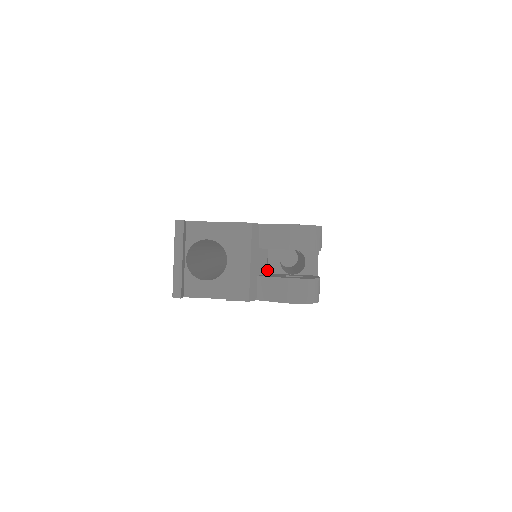
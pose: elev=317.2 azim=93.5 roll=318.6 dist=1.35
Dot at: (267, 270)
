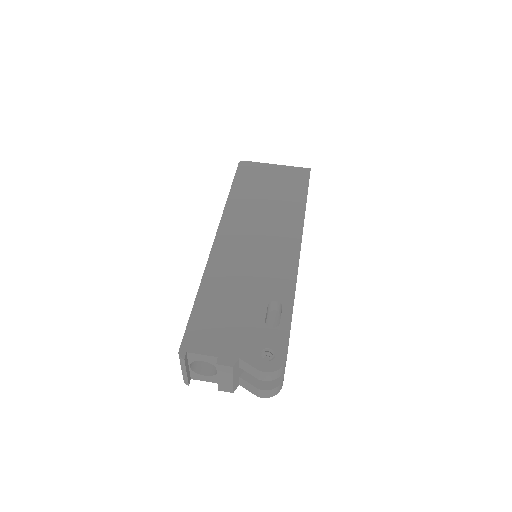
Dot at: occluded
